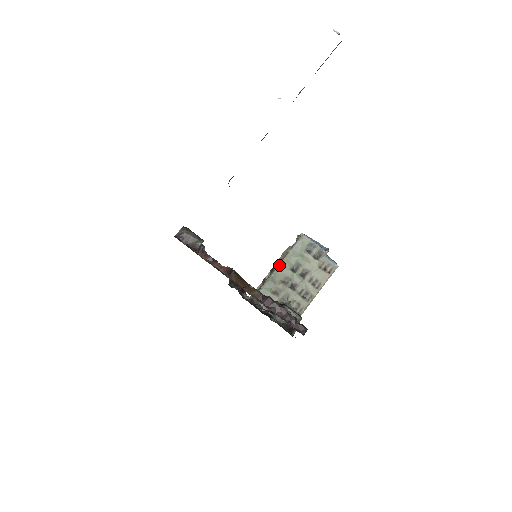
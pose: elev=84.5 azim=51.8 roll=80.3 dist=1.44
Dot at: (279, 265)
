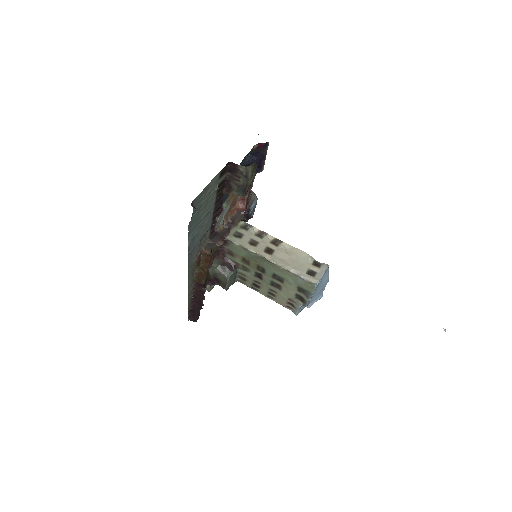
Dot at: (272, 263)
